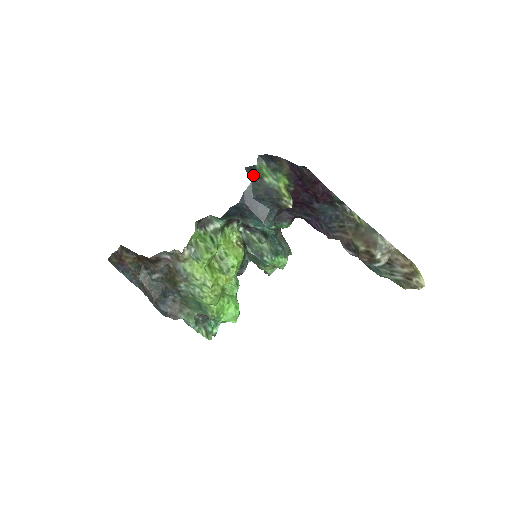
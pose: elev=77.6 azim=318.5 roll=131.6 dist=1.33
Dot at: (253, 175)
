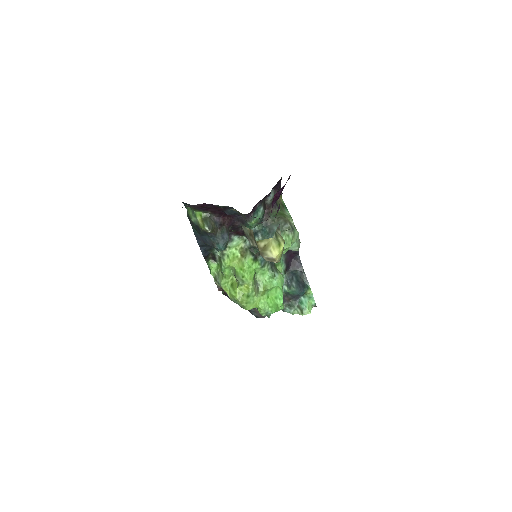
Dot at: (190, 220)
